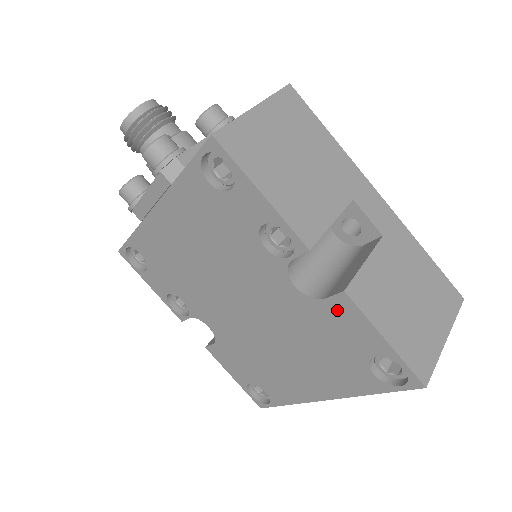
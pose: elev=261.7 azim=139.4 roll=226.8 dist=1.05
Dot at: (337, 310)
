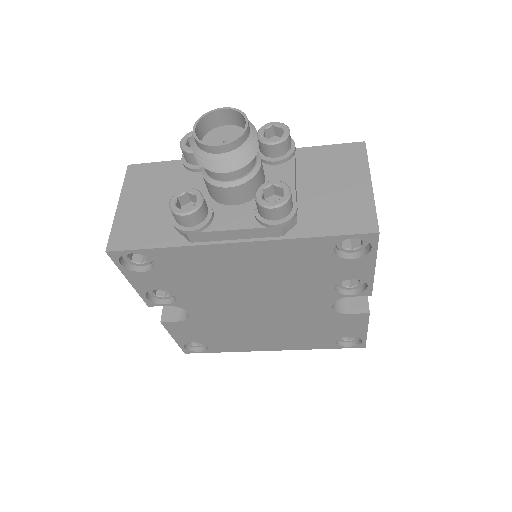
Dot at: (351, 319)
